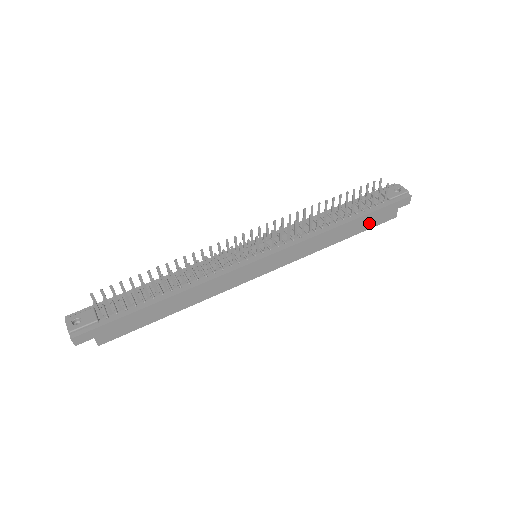
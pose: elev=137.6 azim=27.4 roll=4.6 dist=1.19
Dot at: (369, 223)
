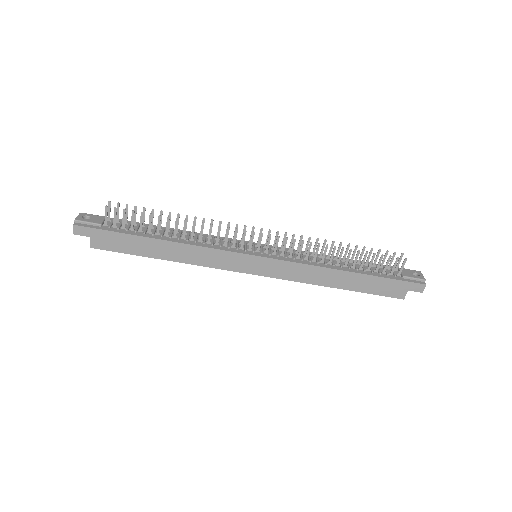
Dot at: (373, 287)
